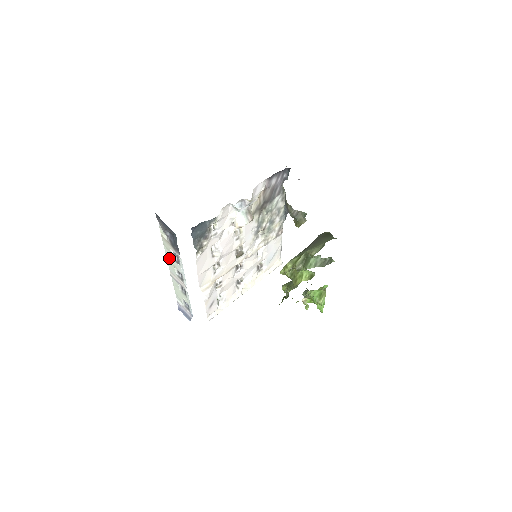
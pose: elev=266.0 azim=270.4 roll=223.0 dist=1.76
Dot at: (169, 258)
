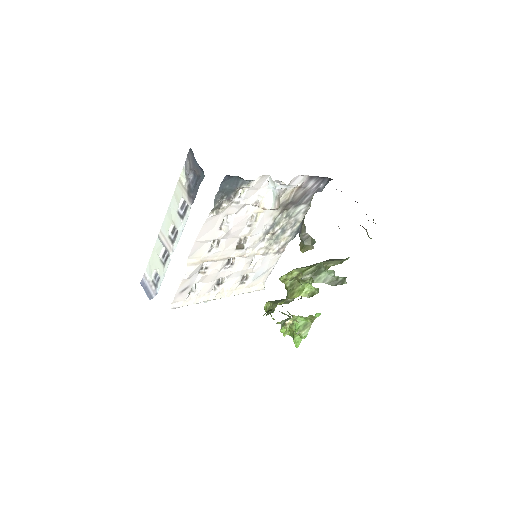
Dot at: (171, 211)
